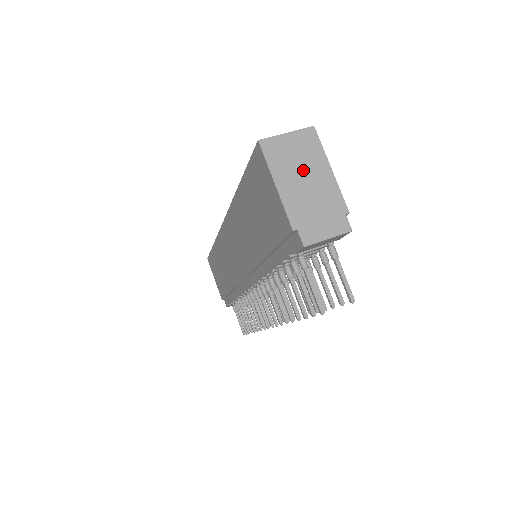
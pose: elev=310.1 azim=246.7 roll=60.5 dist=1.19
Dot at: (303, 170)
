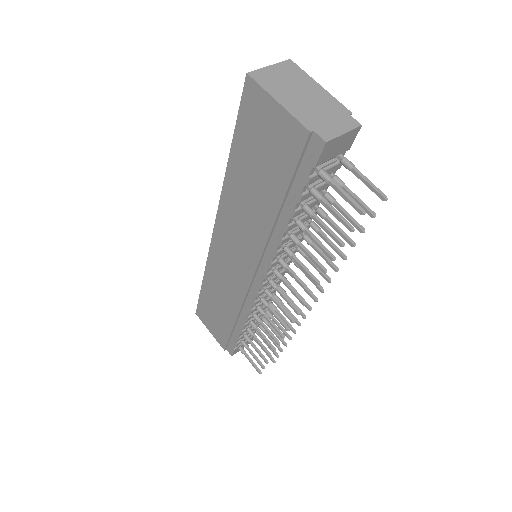
Dot at: (296, 89)
